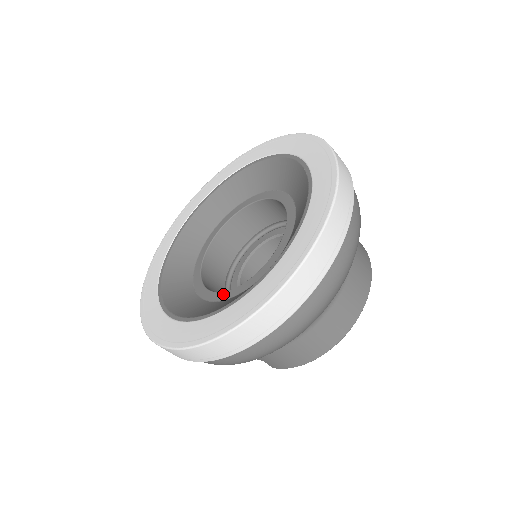
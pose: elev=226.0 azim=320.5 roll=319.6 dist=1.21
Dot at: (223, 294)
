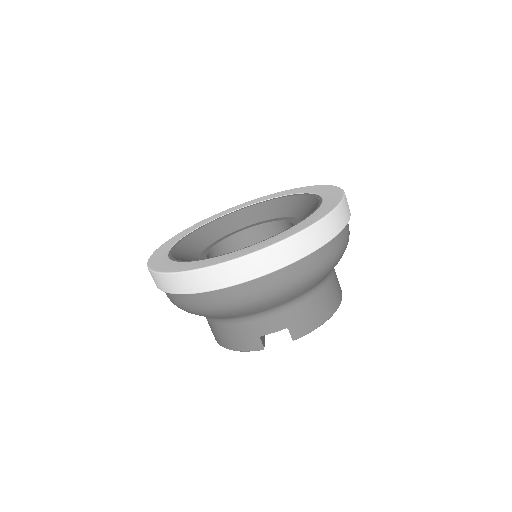
Dot at: occluded
